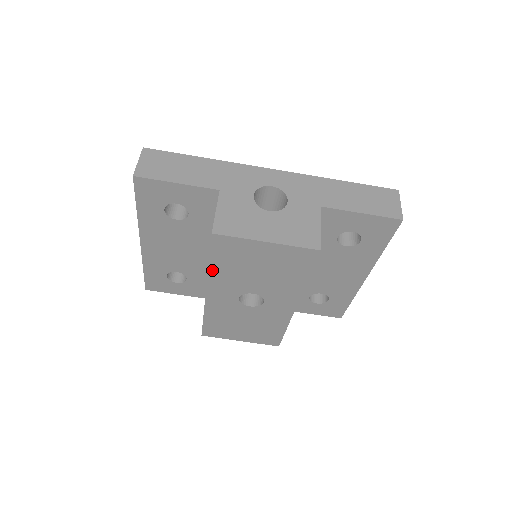
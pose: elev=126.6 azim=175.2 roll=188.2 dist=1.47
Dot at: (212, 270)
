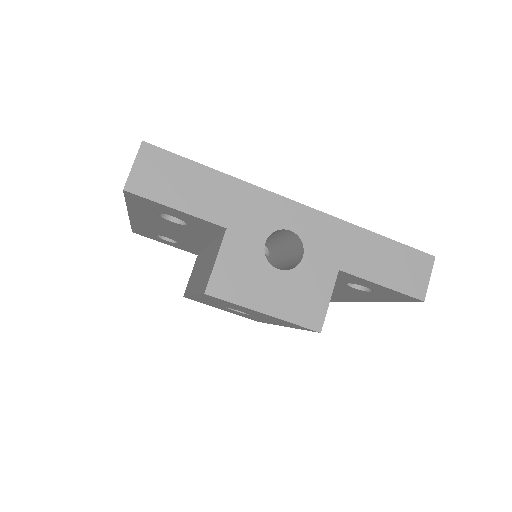
Dot at: (201, 296)
